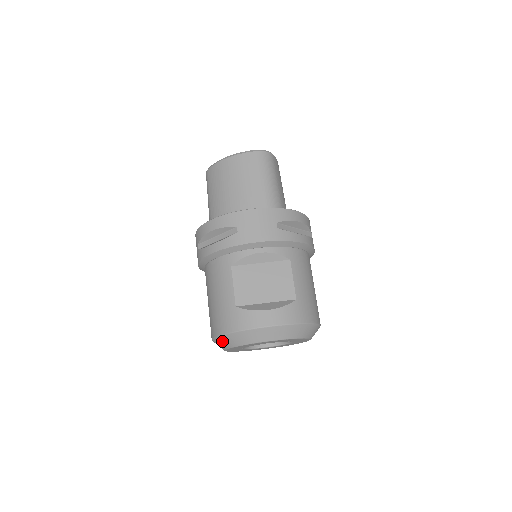
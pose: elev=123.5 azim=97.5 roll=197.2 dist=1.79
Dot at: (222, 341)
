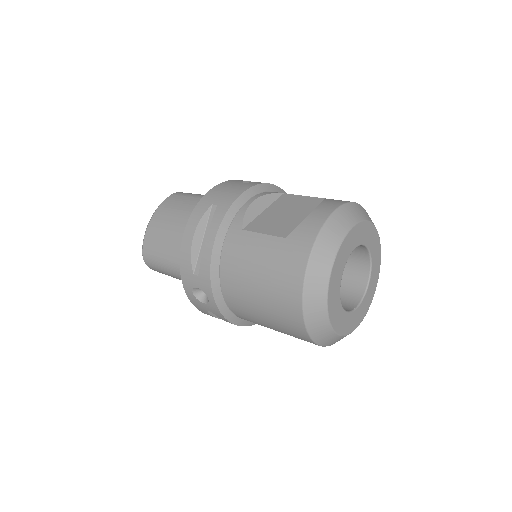
Dot at: (313, 287)
